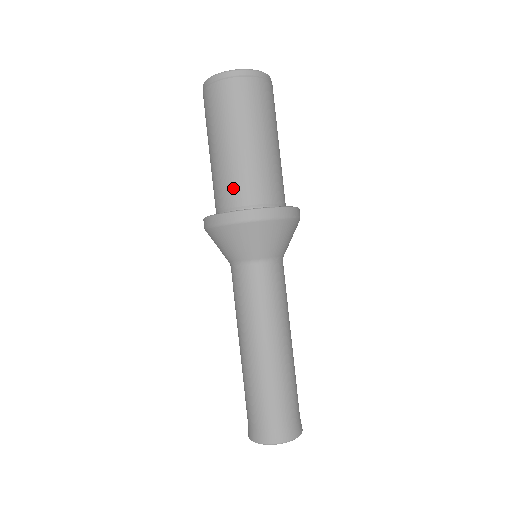
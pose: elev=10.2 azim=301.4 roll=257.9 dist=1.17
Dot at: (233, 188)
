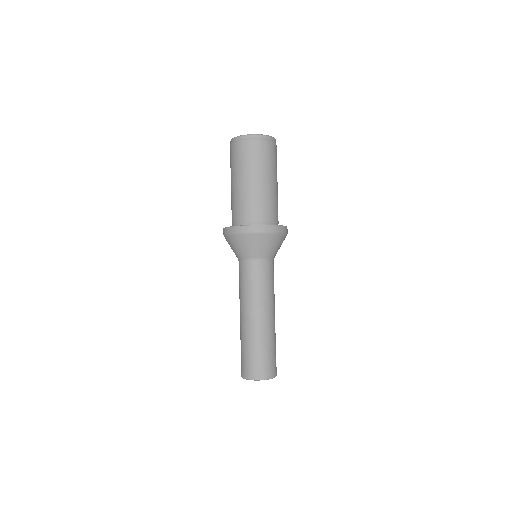
Dot at: (236, 211)
